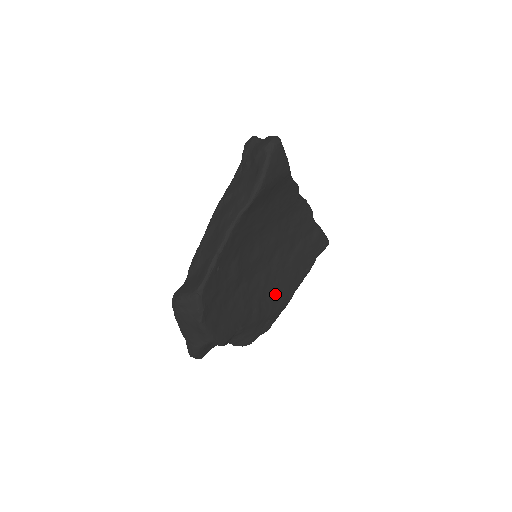
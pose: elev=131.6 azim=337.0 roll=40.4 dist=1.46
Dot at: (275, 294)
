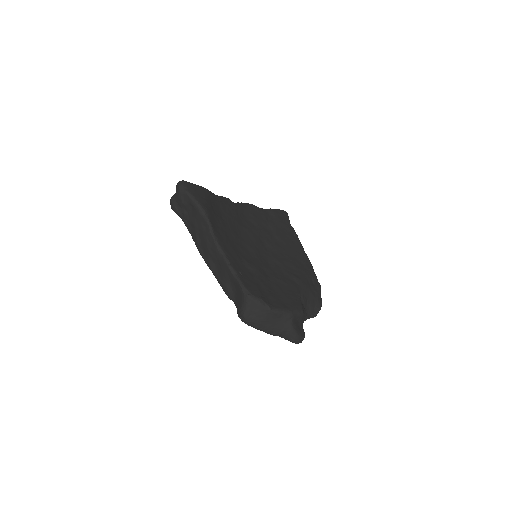
Dot at: (294, 263)
